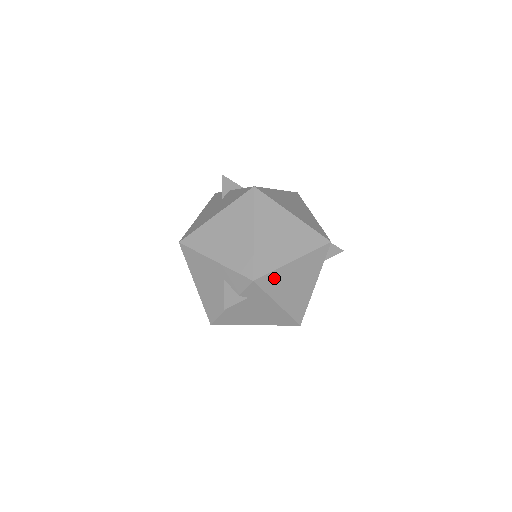
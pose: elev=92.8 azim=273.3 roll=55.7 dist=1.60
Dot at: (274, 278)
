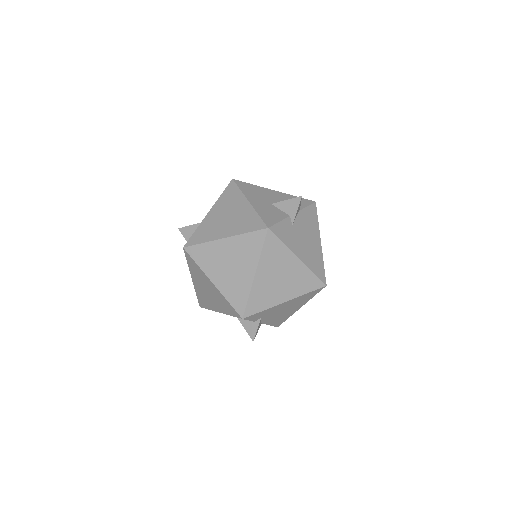
Dot at: (256, 299)
